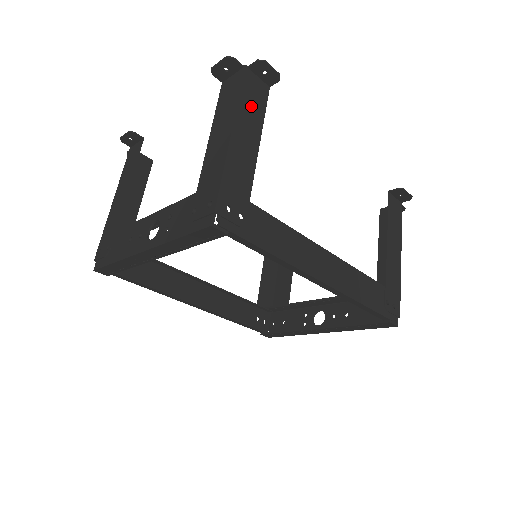
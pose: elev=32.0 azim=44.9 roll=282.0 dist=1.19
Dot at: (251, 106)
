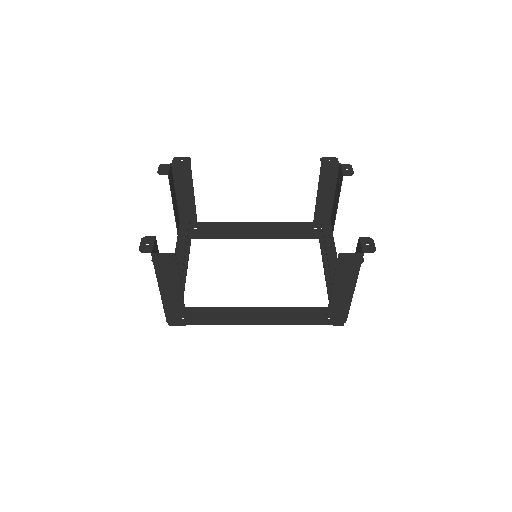
Dot at: (166, 273)
